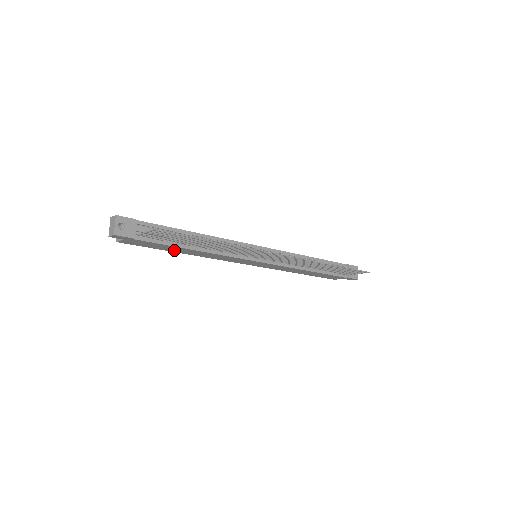
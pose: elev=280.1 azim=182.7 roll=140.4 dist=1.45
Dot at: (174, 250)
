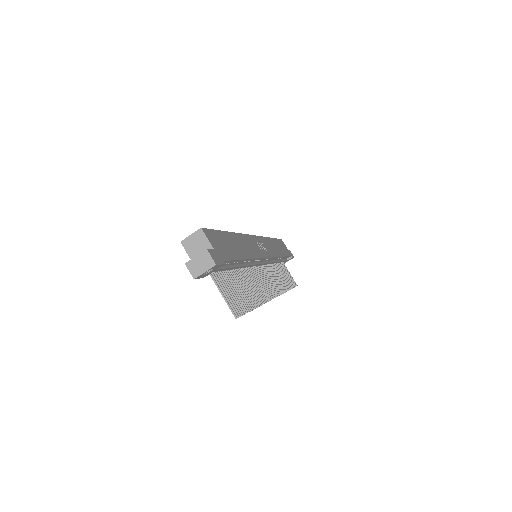
Dot at: occluded
